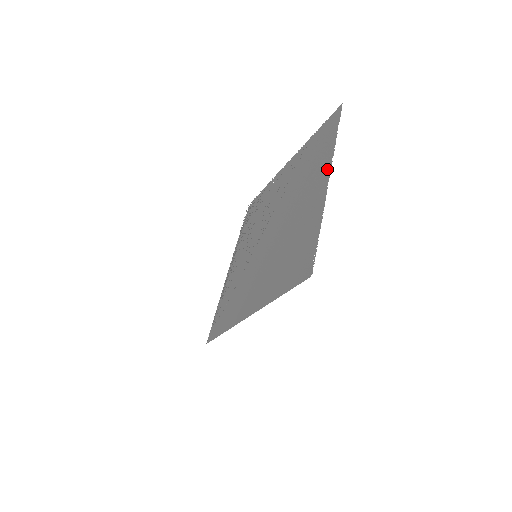
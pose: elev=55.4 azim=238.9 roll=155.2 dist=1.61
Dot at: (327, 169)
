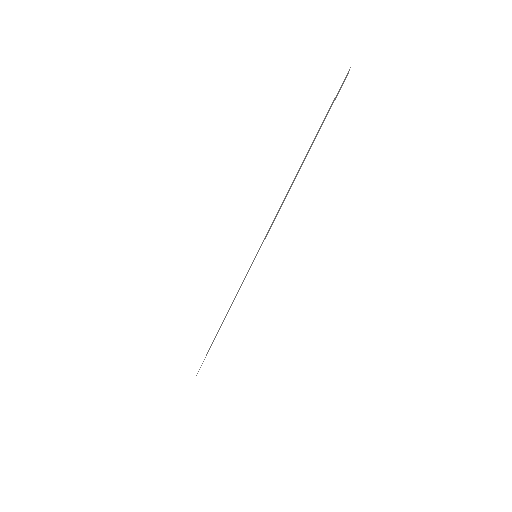
Dot at: occluded
